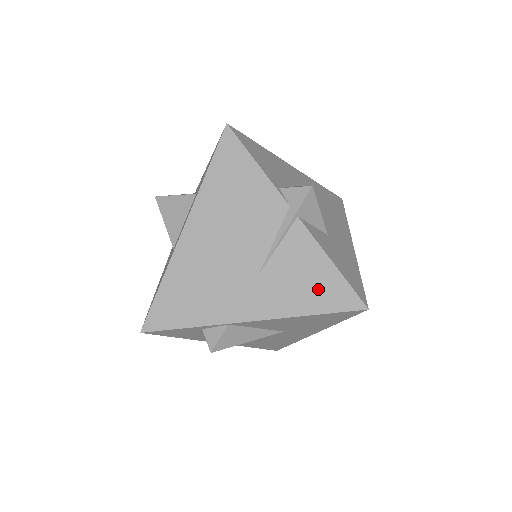
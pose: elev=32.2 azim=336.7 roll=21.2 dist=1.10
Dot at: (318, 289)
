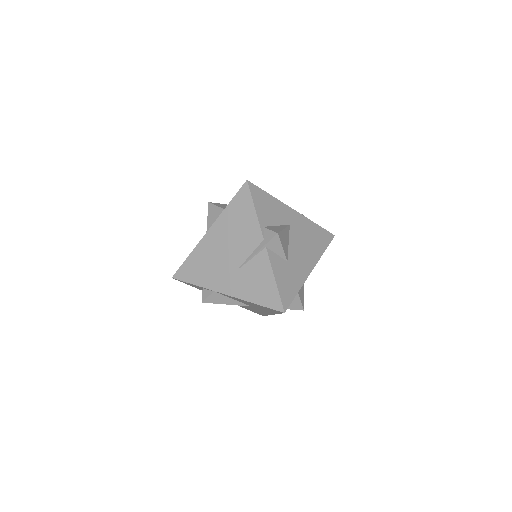
Dot at: (263, 291)
